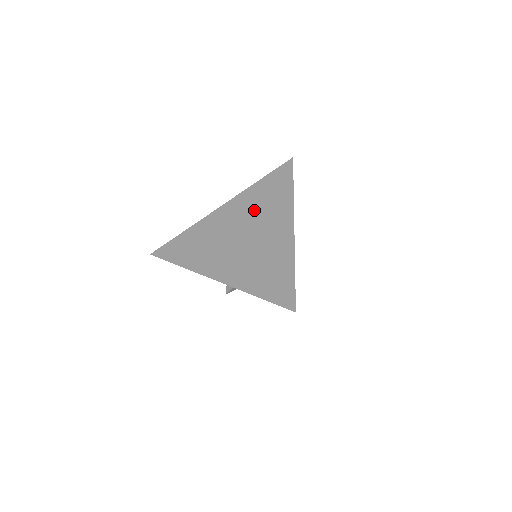
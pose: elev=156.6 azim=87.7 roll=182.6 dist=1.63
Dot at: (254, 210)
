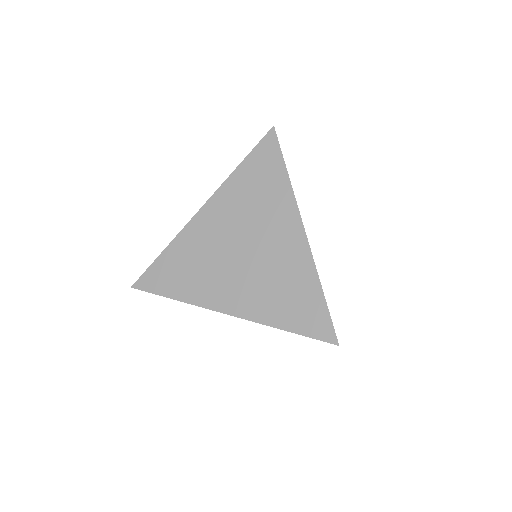
Dot at: (246, 212)
